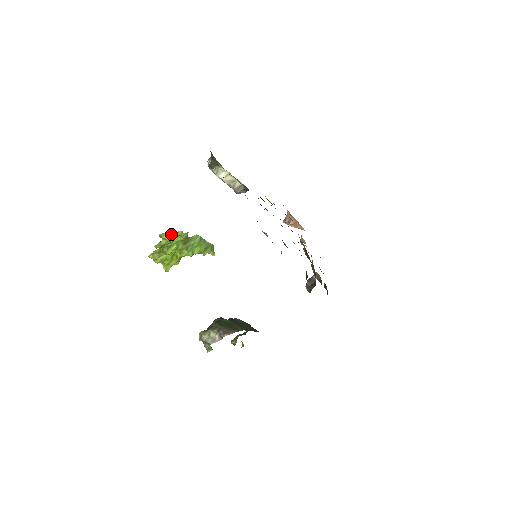
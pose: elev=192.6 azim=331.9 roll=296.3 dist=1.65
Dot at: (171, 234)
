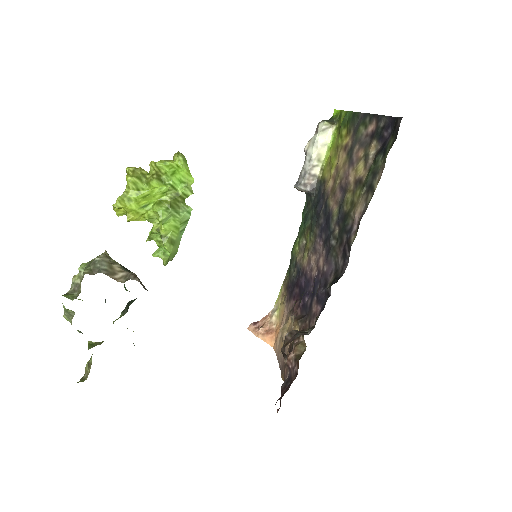
Dot at: (186, 166)
